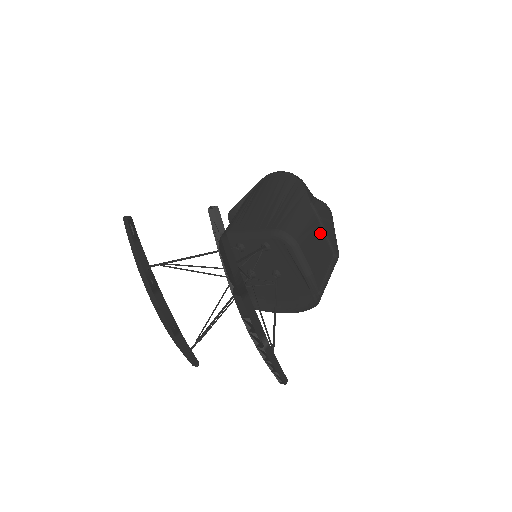
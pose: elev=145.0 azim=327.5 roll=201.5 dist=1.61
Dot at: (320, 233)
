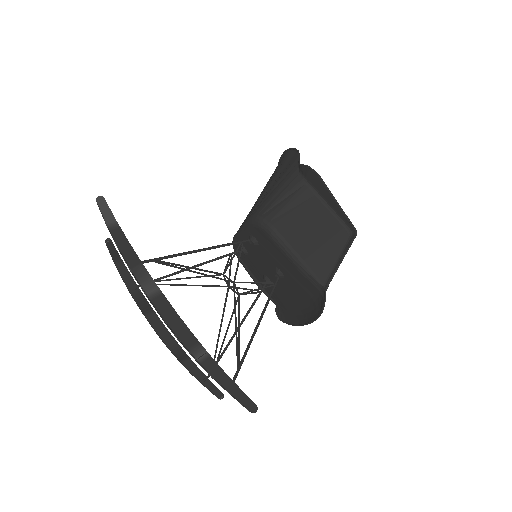
Dot at: (318, 207)
